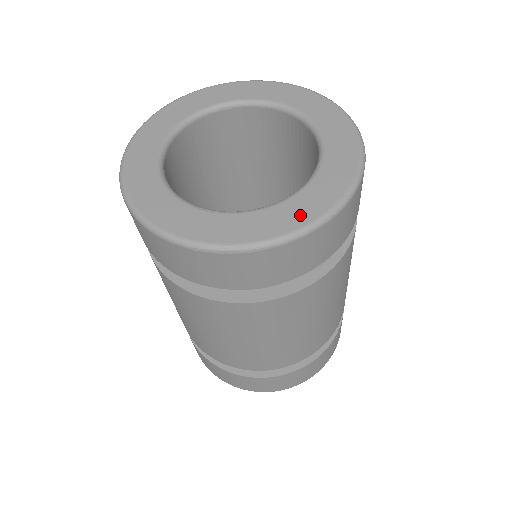
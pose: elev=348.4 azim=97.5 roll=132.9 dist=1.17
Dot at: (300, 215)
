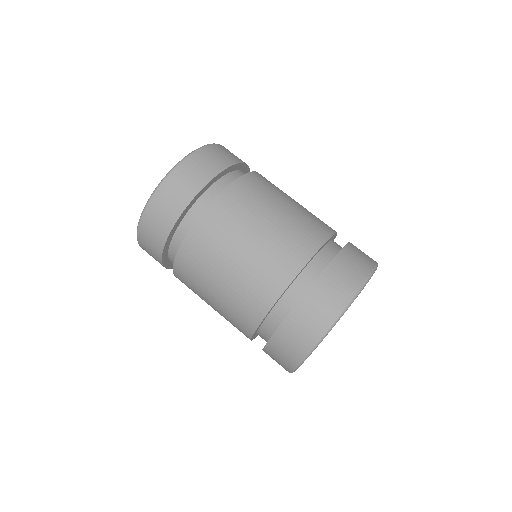
Dot at: occluded
